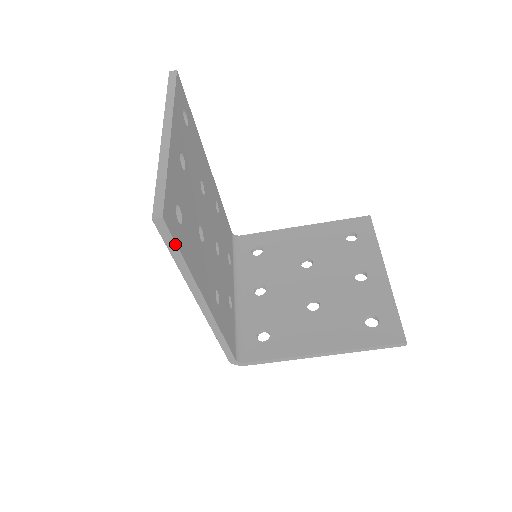
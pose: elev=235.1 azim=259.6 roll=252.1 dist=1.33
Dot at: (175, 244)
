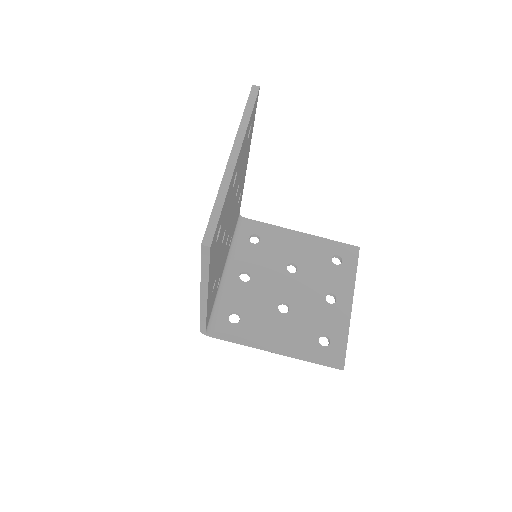
Dot at: (209, 262)
